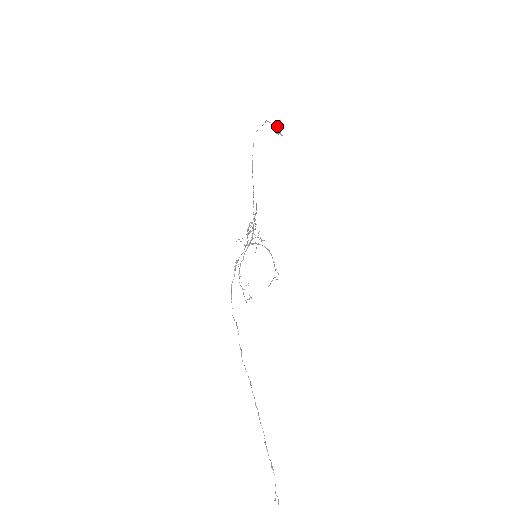
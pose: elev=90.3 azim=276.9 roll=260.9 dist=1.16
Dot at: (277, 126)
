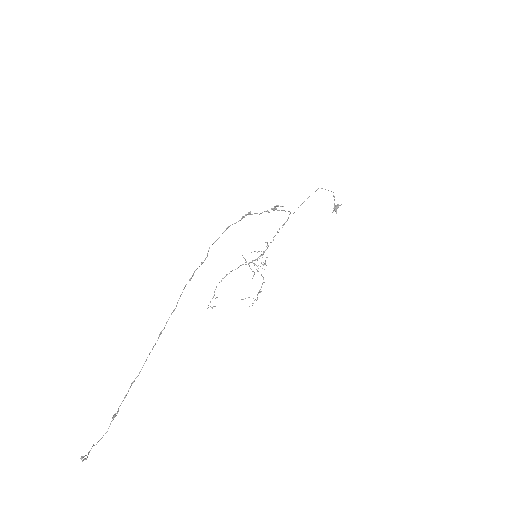
Dot at: (337, 204)
